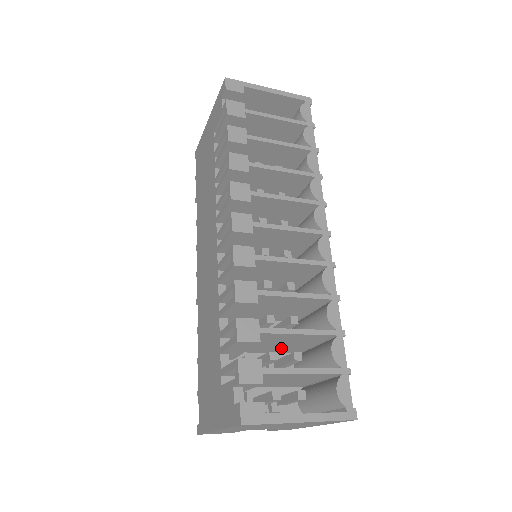
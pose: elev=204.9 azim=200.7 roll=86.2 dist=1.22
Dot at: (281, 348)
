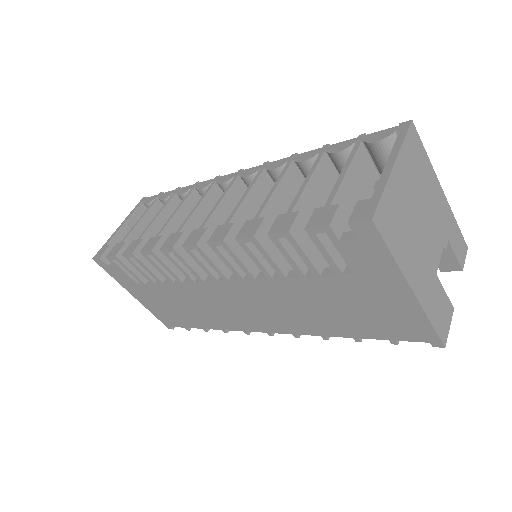
Dot at: occluded
